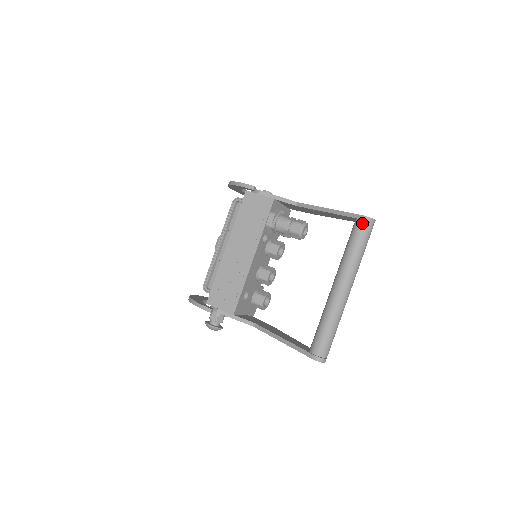
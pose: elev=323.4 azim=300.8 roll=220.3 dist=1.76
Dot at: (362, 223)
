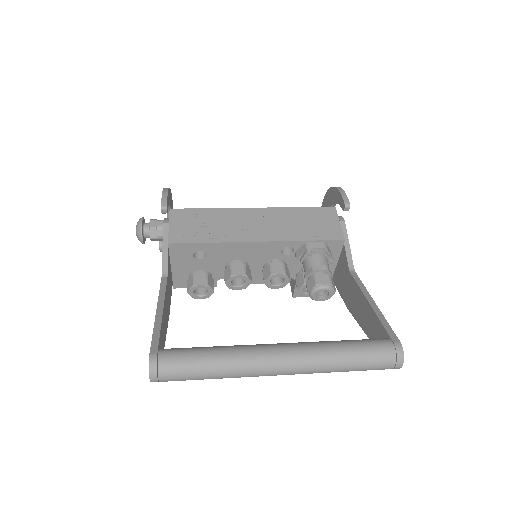
Dot at: (390, 346)
